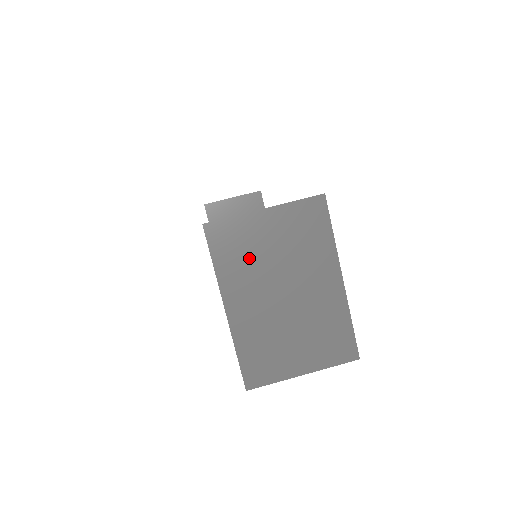
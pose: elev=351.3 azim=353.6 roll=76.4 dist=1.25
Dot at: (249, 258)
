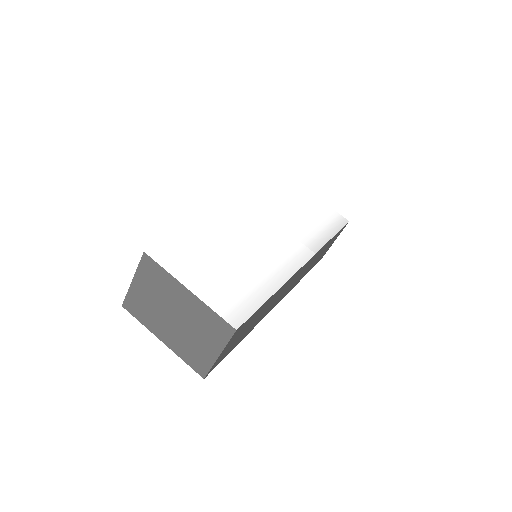
Dot at: (148, 309)
